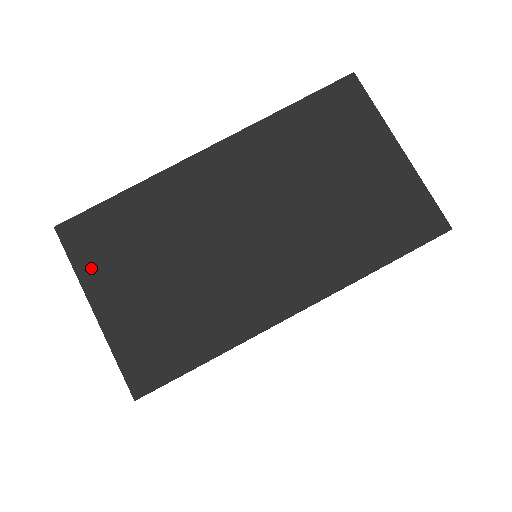
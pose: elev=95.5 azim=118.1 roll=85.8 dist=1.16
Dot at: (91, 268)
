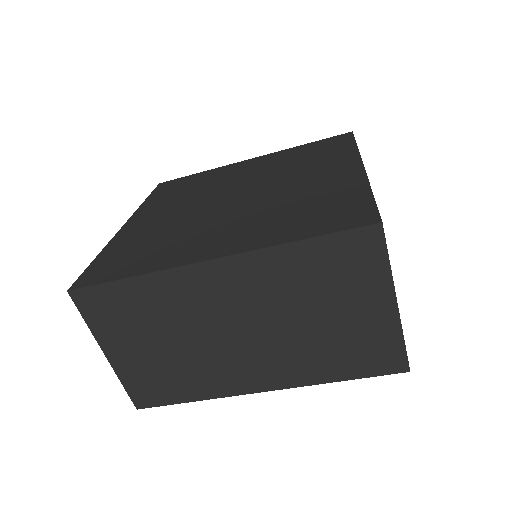
Dot at: (102, 328)
